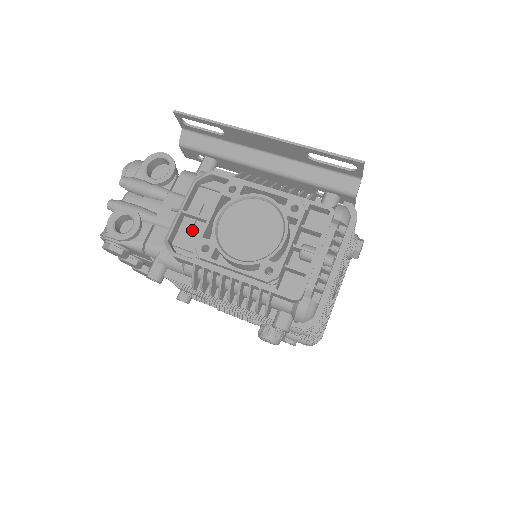
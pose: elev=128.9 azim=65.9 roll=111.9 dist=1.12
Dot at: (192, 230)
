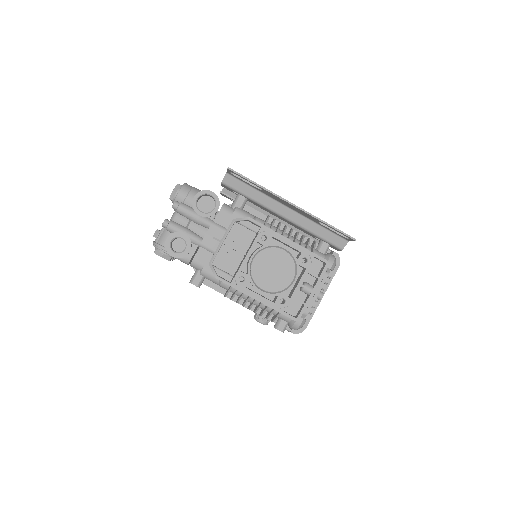
Dot at: (228, 255)
